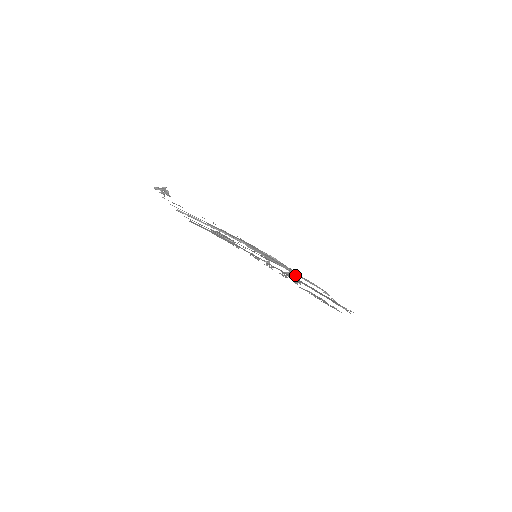
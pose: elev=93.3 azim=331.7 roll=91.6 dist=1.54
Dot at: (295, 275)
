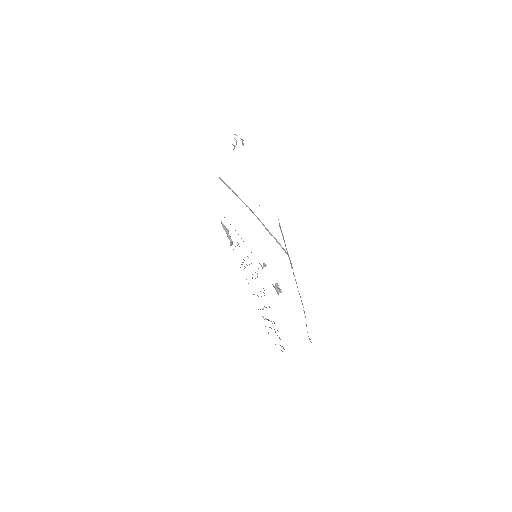
Dot at: (278, 291)
